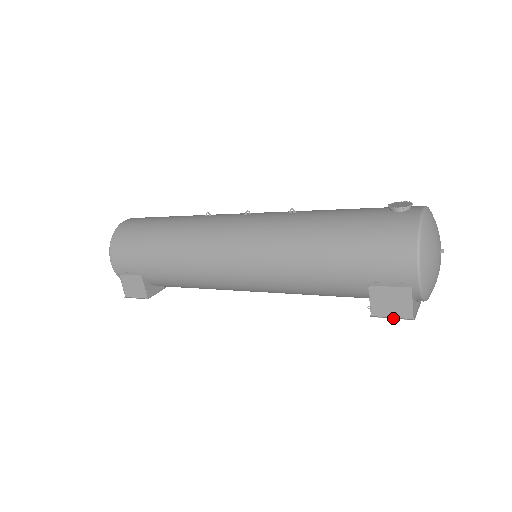
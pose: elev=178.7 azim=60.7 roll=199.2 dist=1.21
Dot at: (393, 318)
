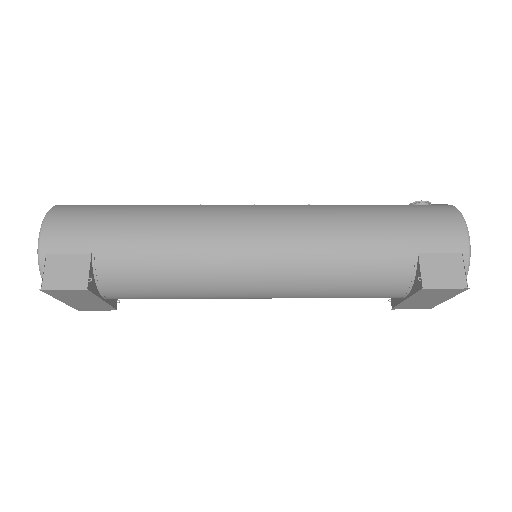
Dot at: (447, 288)
